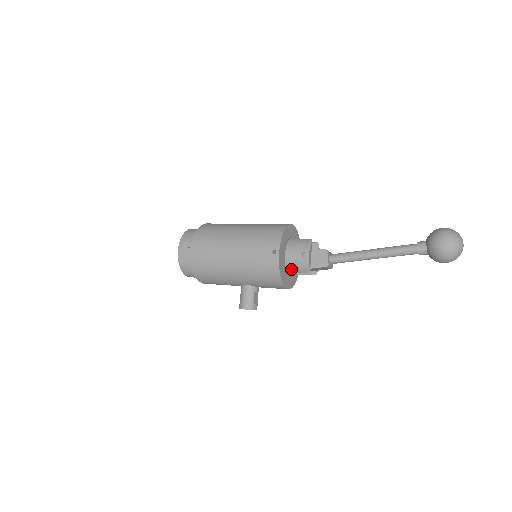
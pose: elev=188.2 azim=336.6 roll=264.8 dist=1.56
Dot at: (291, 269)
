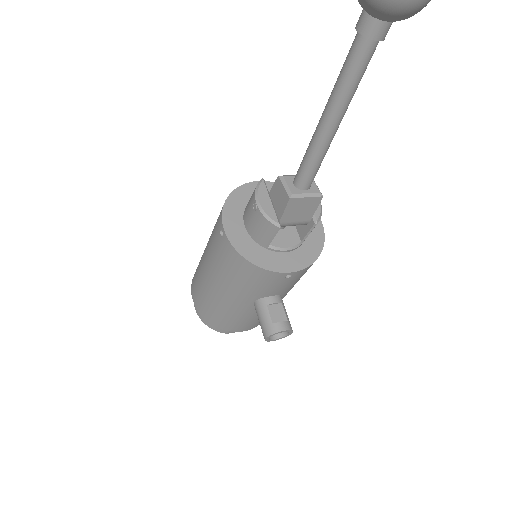
Dot at: (263, 240)
